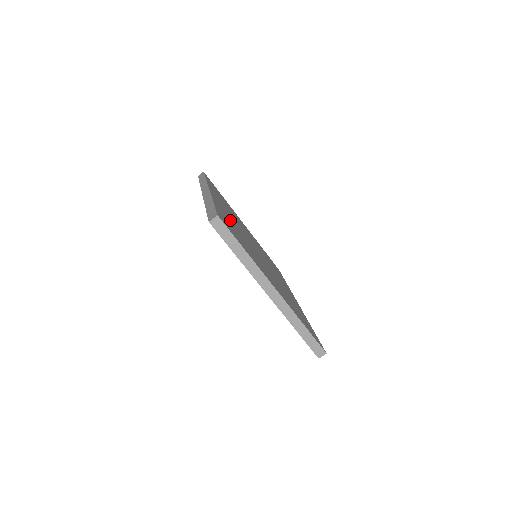
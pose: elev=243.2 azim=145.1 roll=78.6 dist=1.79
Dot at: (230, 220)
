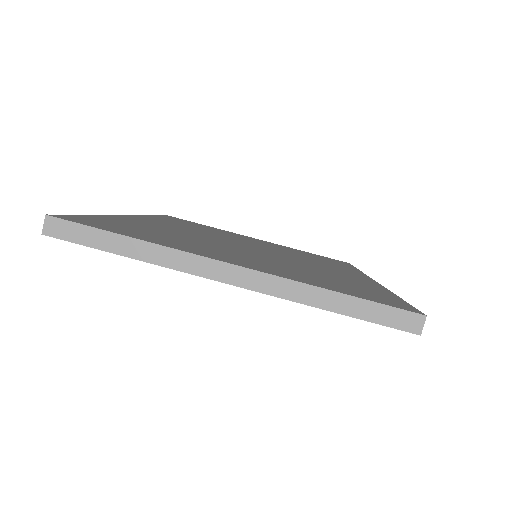
Dot at: (156, 228)
